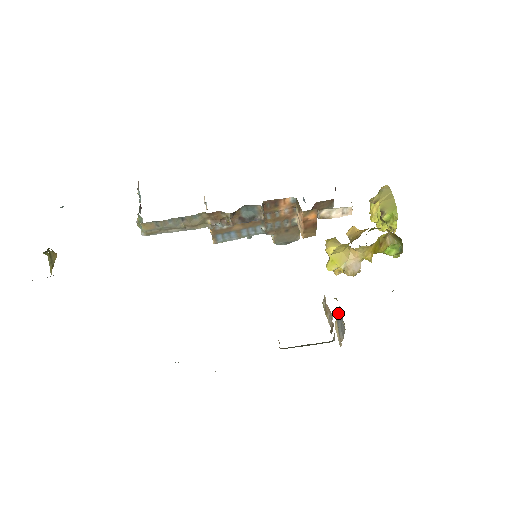
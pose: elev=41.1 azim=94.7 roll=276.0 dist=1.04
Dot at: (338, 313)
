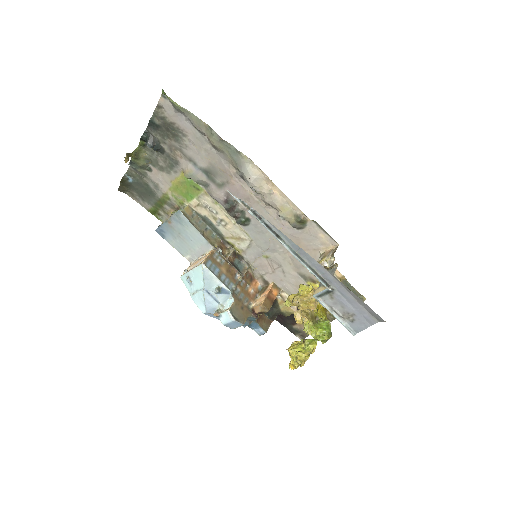
Dot at: occluded
